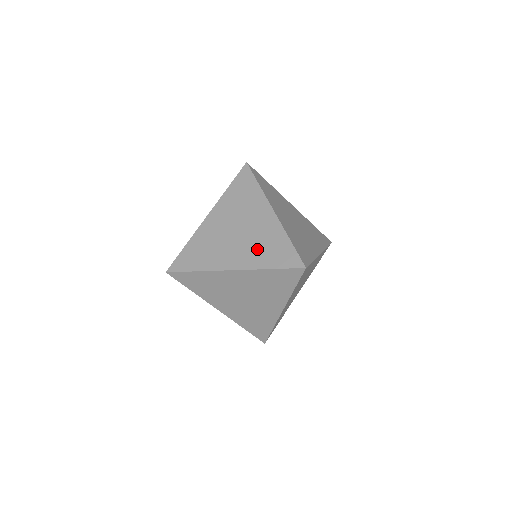
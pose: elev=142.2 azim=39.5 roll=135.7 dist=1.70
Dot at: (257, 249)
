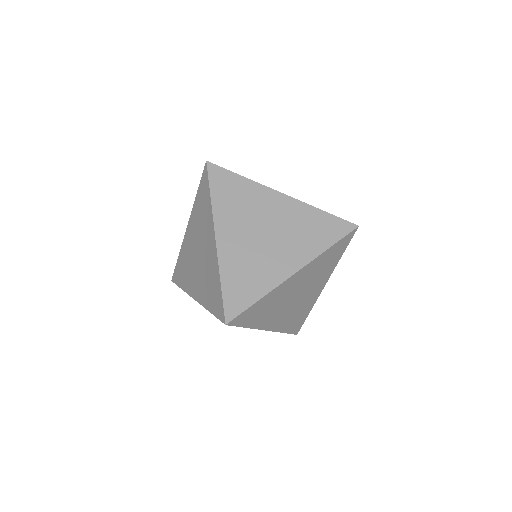
Dot at: (302, 237)
